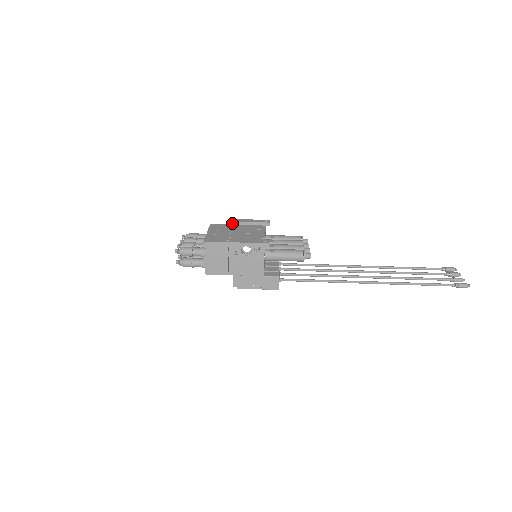
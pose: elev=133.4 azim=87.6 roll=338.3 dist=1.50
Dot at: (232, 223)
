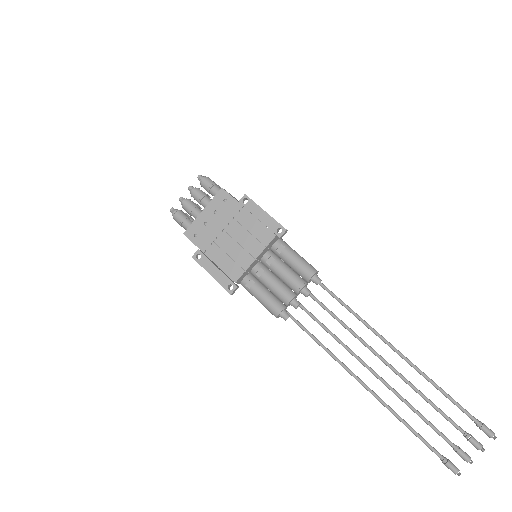
Dot at: (242, 205)
